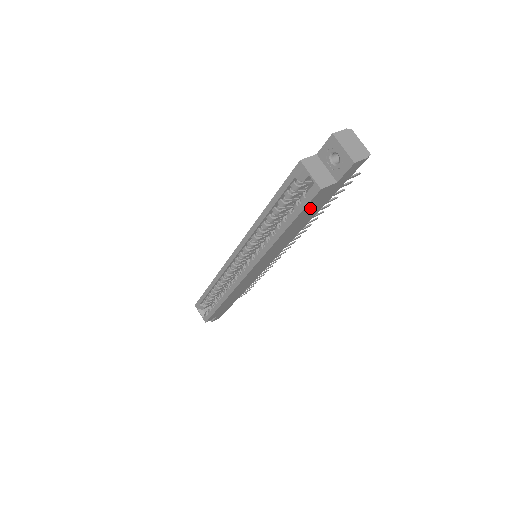
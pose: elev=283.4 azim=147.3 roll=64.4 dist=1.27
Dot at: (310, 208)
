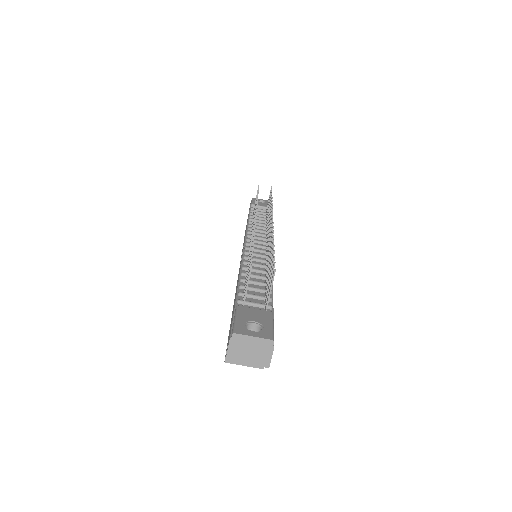
Dot at: occluded
